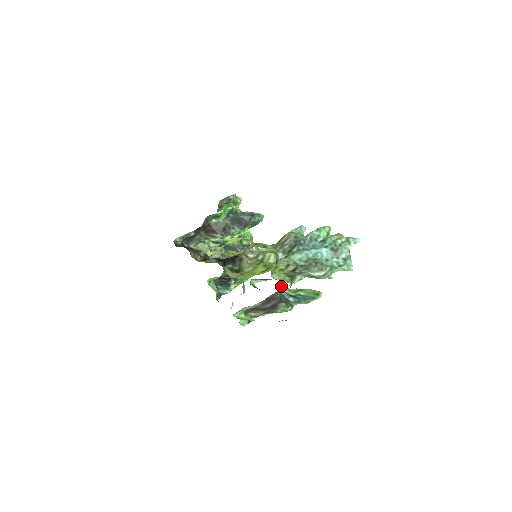
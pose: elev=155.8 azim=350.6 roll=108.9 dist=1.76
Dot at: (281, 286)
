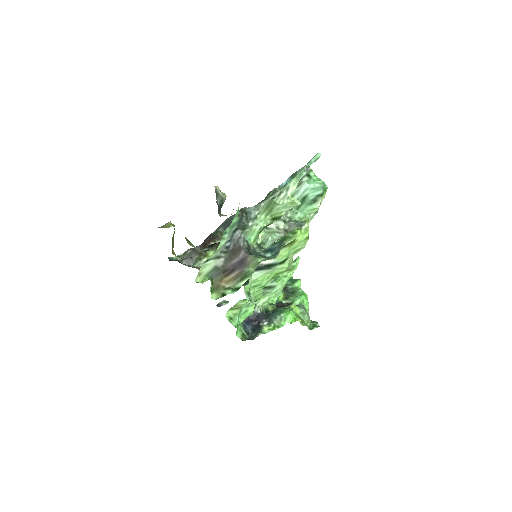
Dot at: (257, 247)
